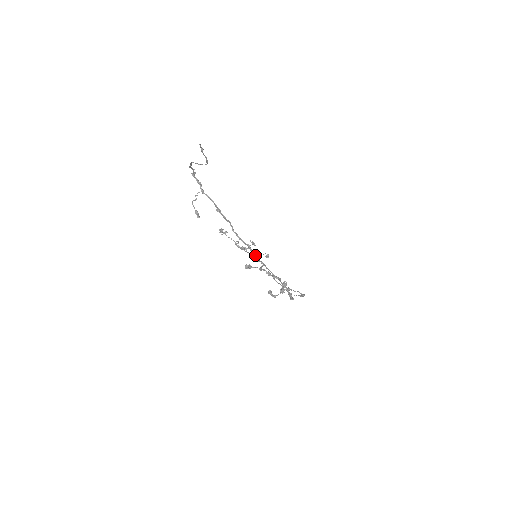
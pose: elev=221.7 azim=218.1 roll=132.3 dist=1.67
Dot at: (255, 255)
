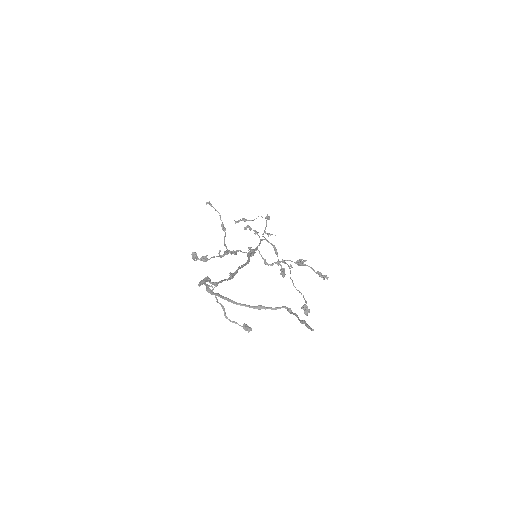
Dot at: (251, 253)
